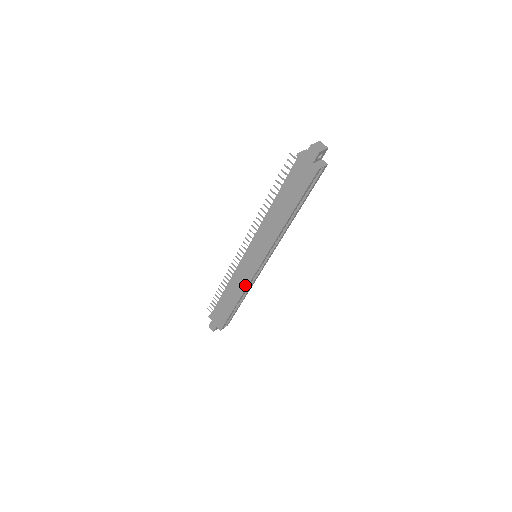
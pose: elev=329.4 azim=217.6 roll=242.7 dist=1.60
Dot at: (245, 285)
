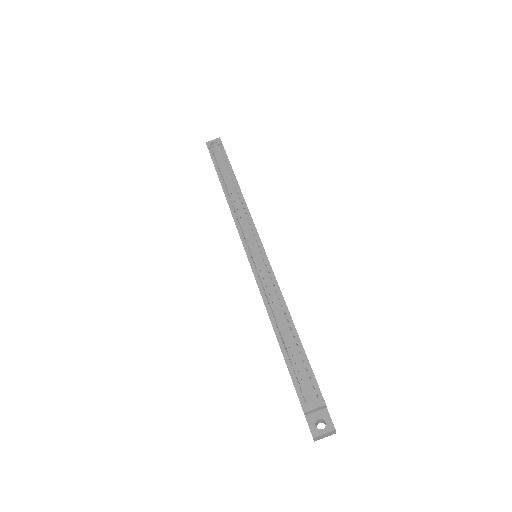
Dot at: occluded
